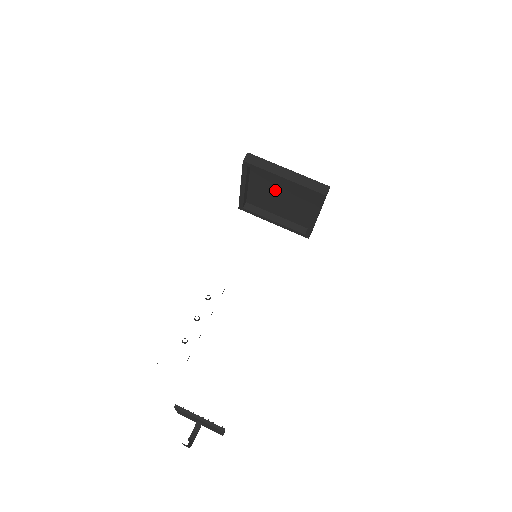
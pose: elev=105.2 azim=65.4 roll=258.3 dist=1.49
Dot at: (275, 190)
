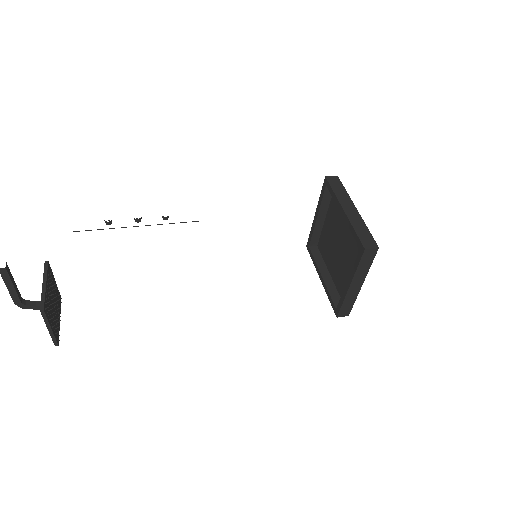
Dot at: (339, 235)
